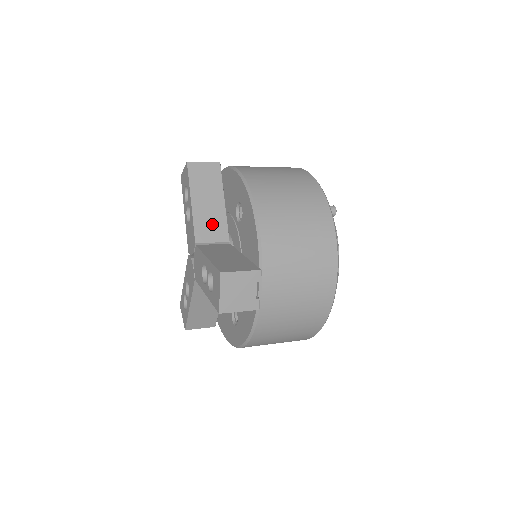
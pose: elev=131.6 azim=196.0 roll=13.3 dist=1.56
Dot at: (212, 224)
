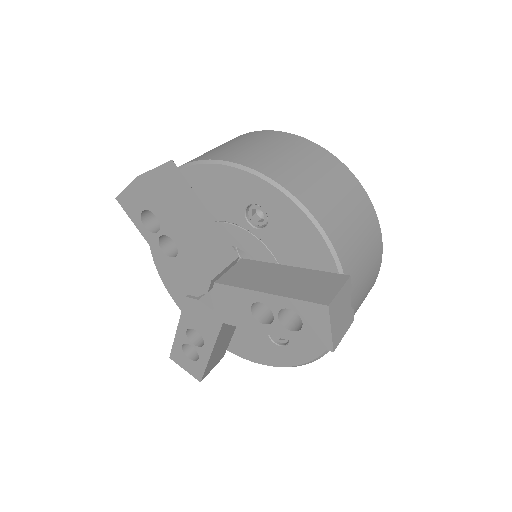
Dot at: (212, 245)
